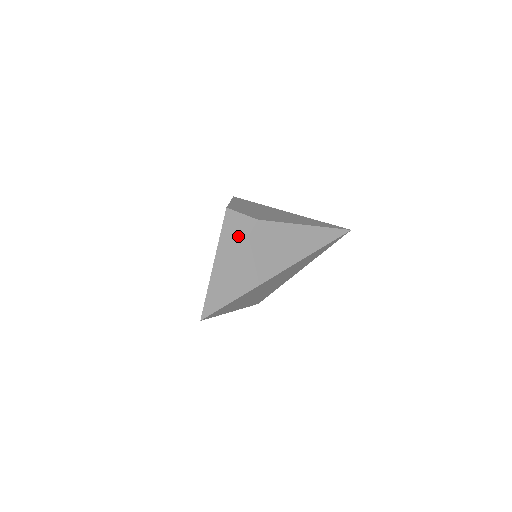
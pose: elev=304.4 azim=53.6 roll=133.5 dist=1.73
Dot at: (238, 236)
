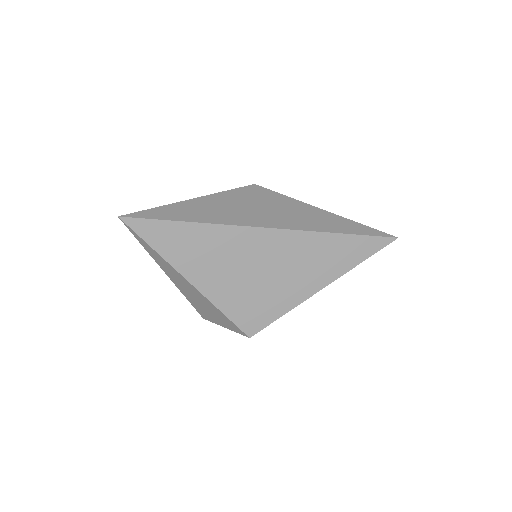
Dot at: occluded
